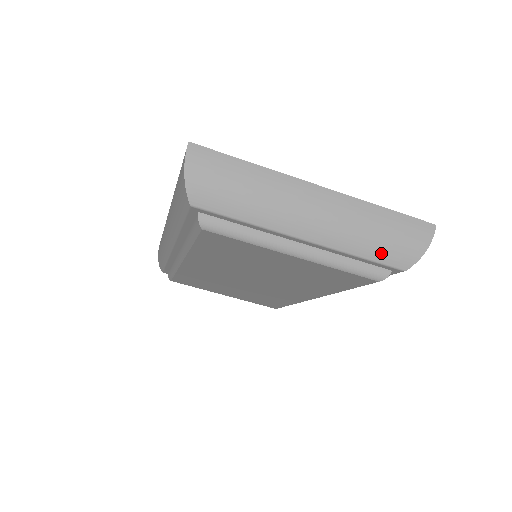
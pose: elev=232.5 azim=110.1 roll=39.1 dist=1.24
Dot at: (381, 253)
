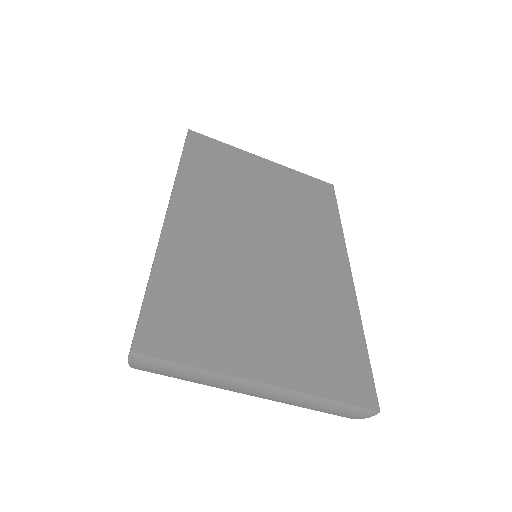
Dot at: occluded
